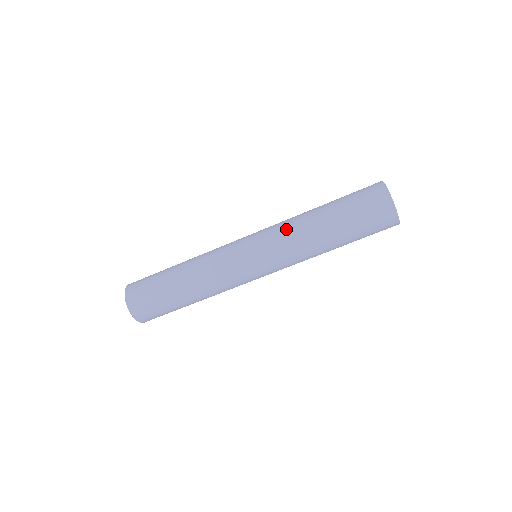
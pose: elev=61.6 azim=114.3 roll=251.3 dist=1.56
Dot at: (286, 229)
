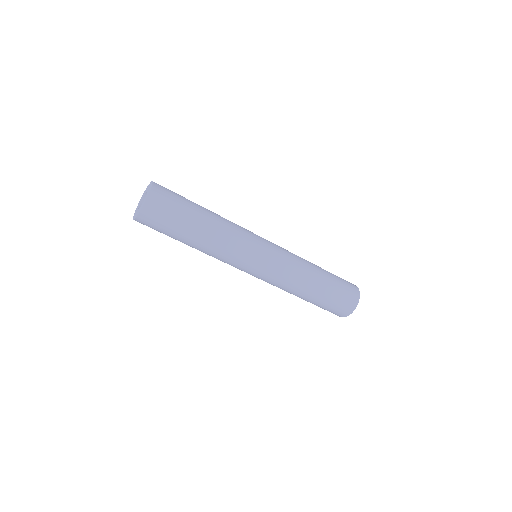
Dot at: (295, 256)
